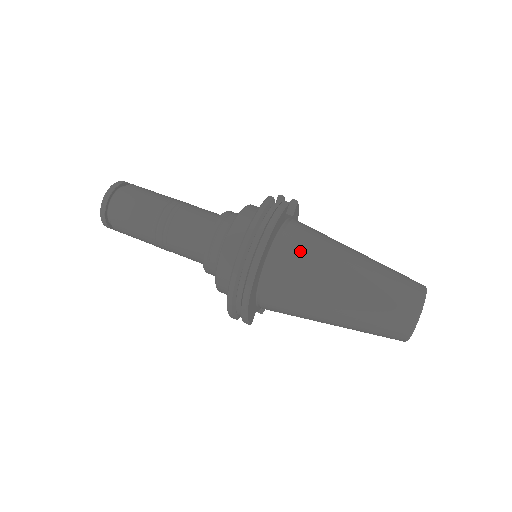
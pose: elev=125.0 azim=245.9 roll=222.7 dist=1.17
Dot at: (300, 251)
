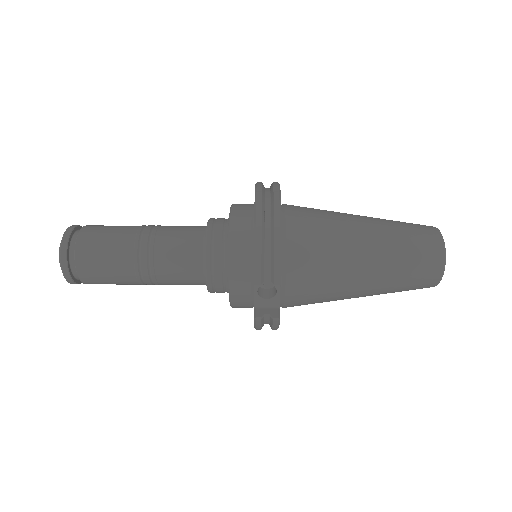
Dot at: occluded
